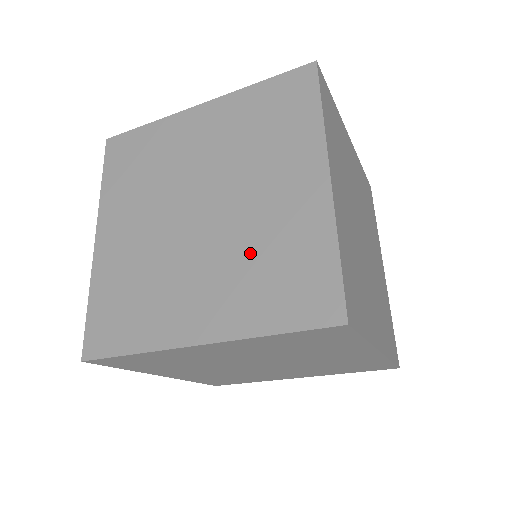
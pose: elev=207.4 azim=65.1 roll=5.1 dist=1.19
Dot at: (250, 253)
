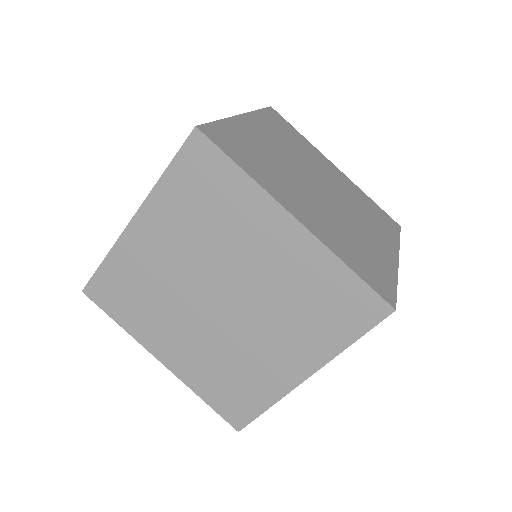
Dot at: occluded
